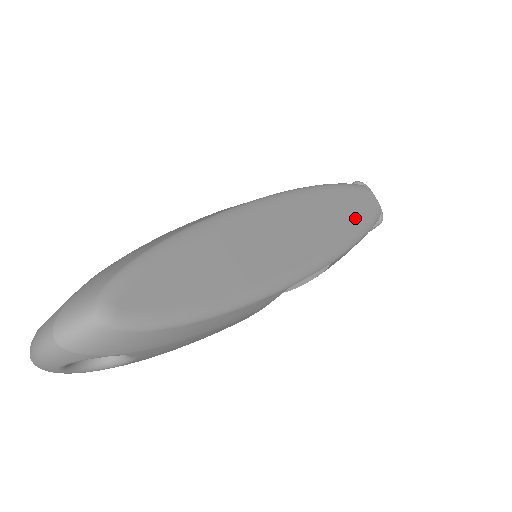
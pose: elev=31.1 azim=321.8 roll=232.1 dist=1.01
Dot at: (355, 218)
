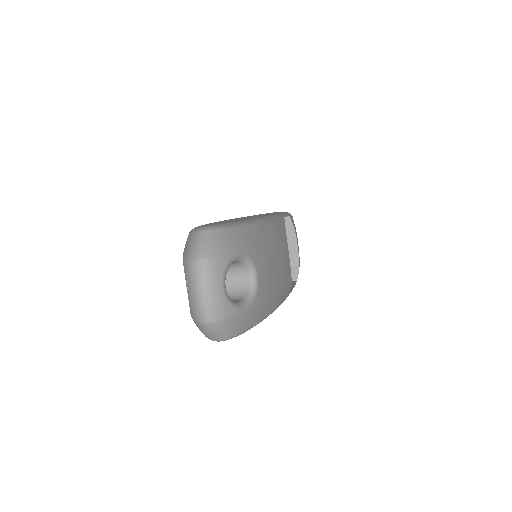
Dot at: occluded
